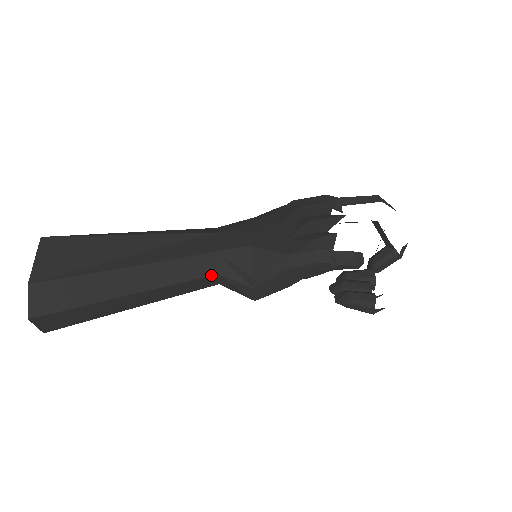
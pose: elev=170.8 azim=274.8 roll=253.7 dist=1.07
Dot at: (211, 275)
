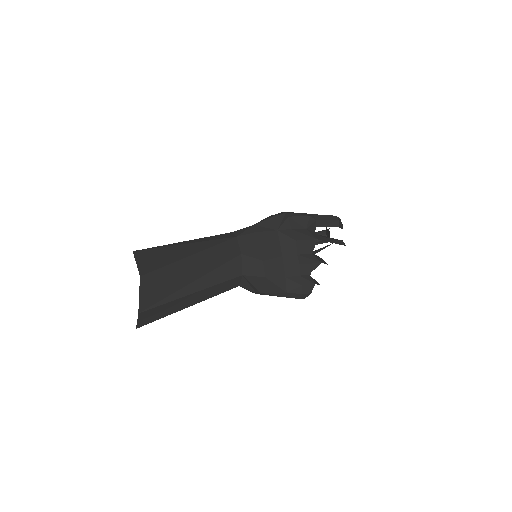
Dot at: occluded
